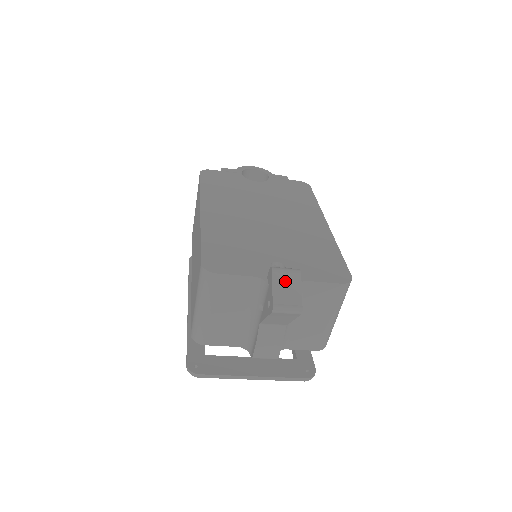
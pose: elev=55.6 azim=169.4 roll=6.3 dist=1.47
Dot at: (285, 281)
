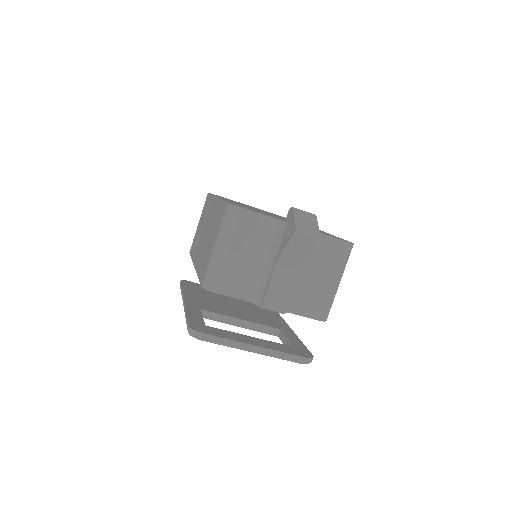
Dot at: (304, 216)
